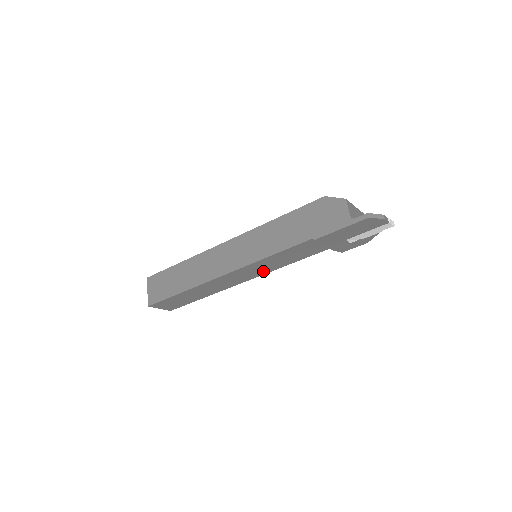
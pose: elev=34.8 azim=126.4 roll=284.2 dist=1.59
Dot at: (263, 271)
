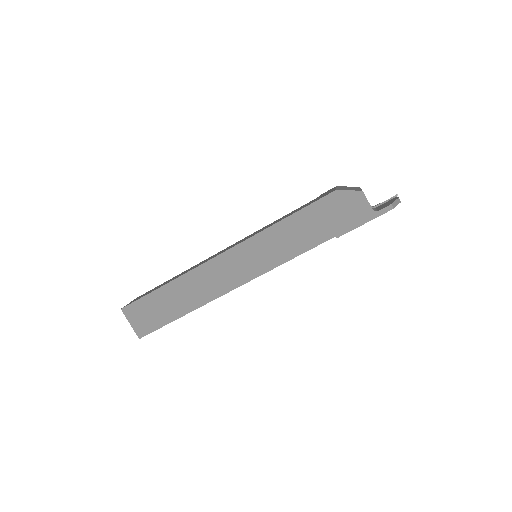
Dot at: occluded
